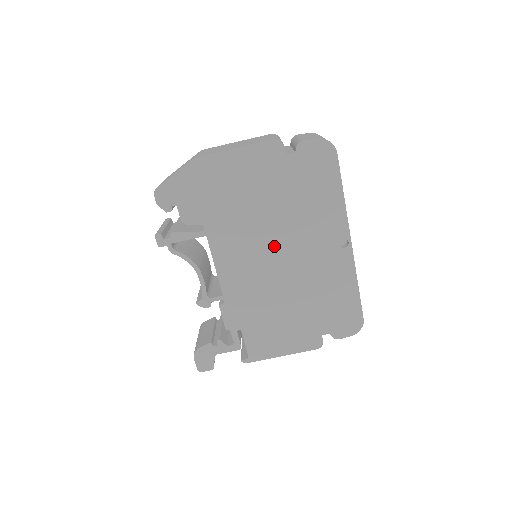
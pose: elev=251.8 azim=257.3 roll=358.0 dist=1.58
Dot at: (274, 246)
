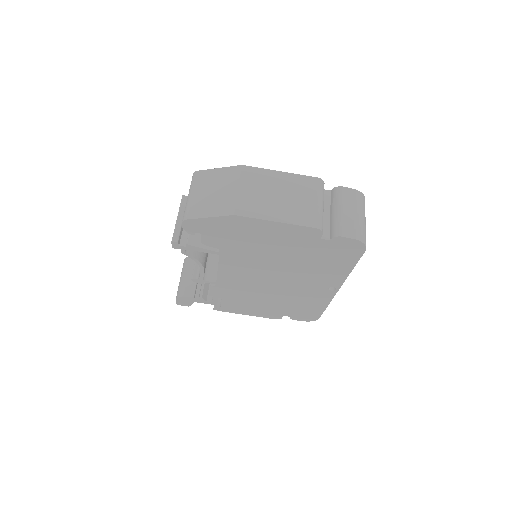
Dot at: (275, 275)
